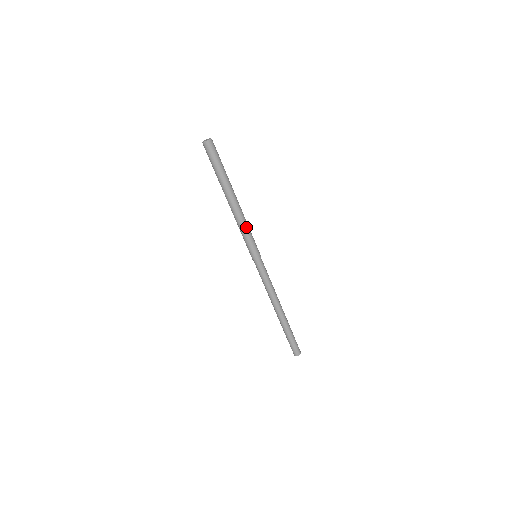
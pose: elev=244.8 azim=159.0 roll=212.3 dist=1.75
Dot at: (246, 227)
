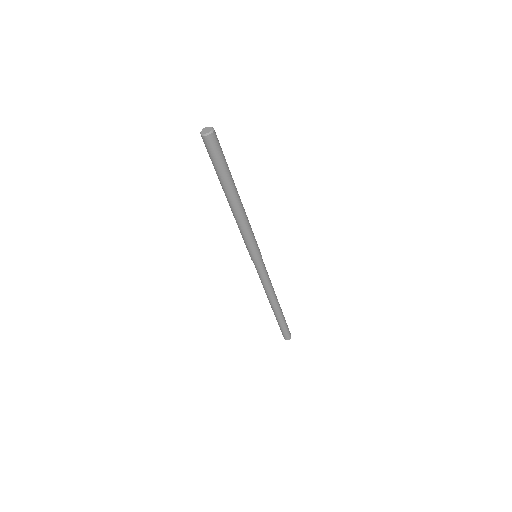
Dot at: (245, 232)
